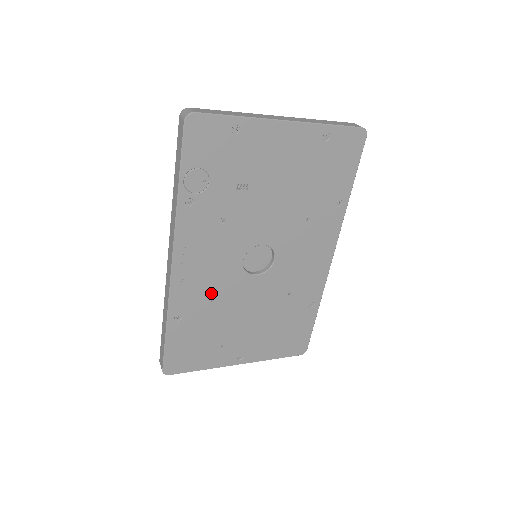
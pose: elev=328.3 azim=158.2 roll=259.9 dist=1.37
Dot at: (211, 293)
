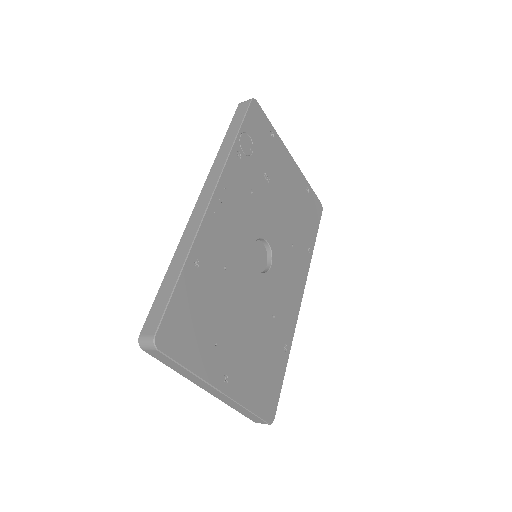
Dot at: (227, 258)
